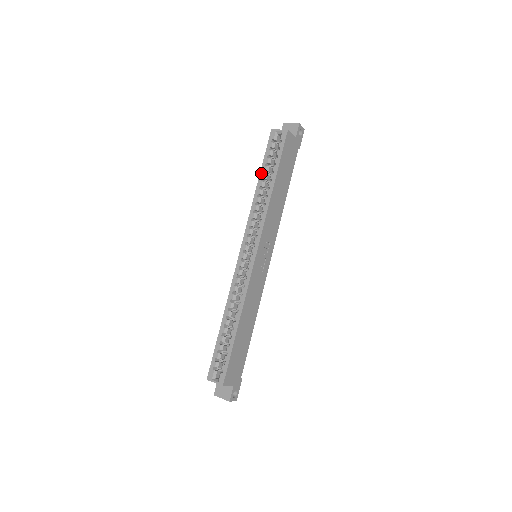
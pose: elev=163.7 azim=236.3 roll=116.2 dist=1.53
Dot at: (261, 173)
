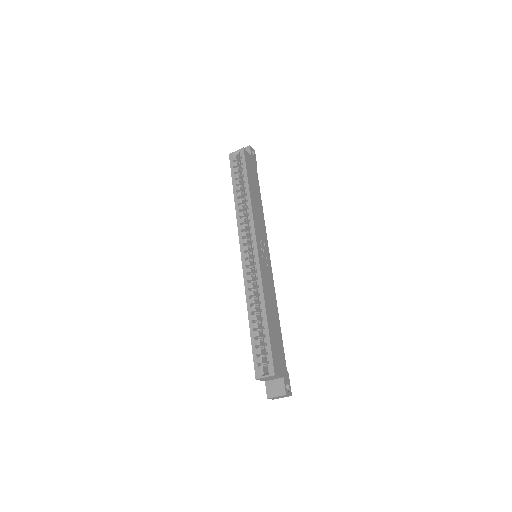
Dot at: (234, 187)
